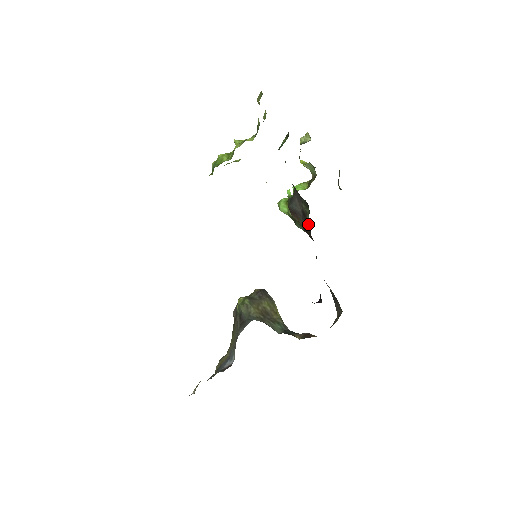
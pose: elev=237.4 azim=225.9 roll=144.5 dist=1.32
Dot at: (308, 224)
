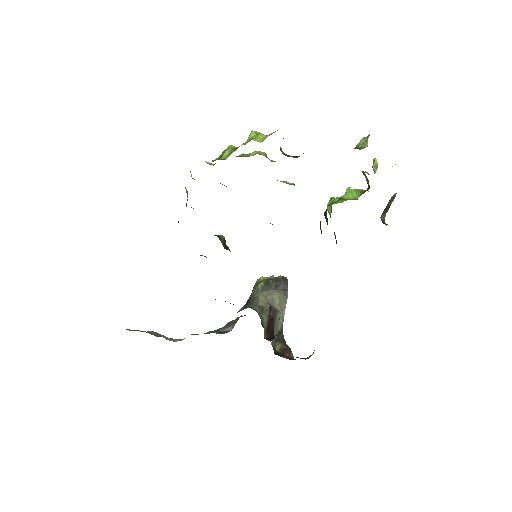
Dot at: occluded
